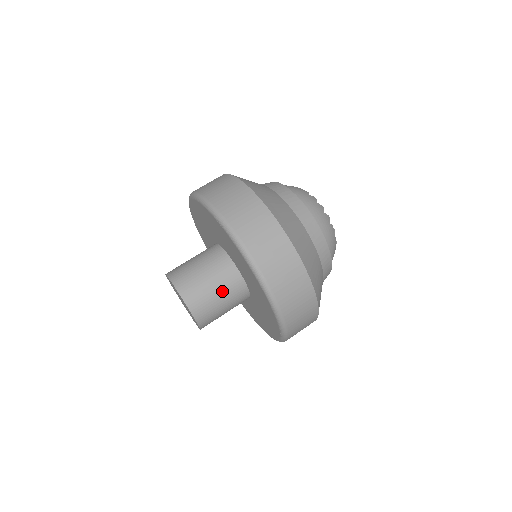
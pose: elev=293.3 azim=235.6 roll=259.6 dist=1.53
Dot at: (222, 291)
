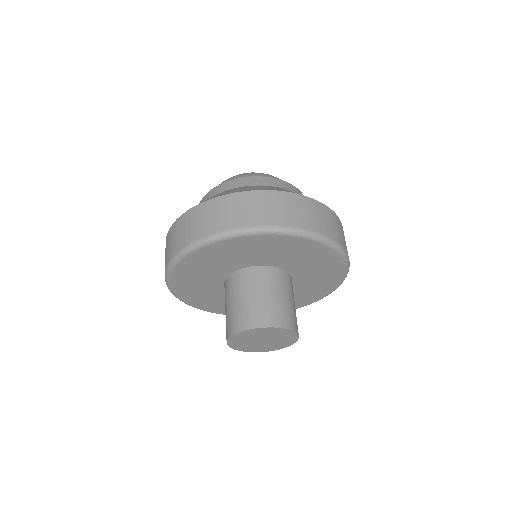
Dot at: (278, 291)
